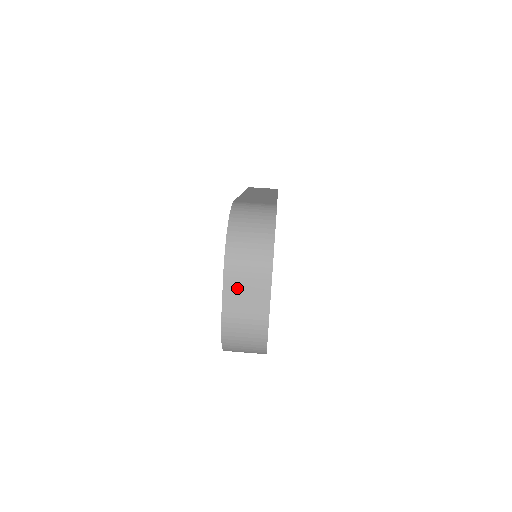
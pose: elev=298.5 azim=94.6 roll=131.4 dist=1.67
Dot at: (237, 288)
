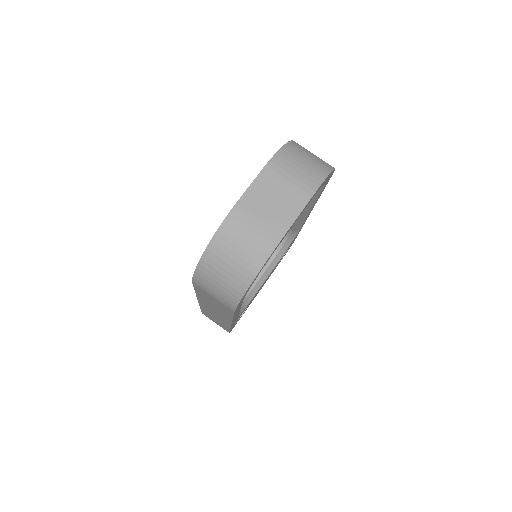
Dot at: (268, 189)
